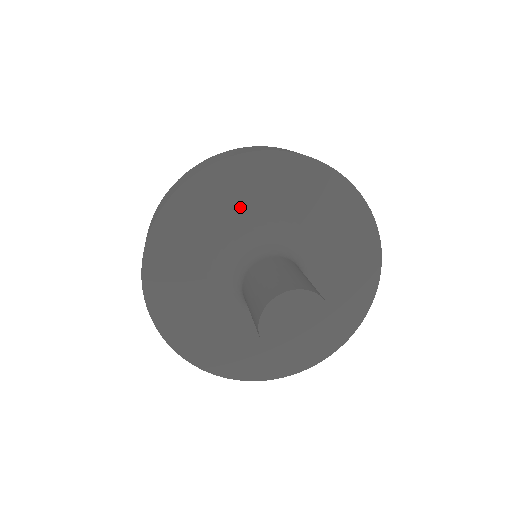
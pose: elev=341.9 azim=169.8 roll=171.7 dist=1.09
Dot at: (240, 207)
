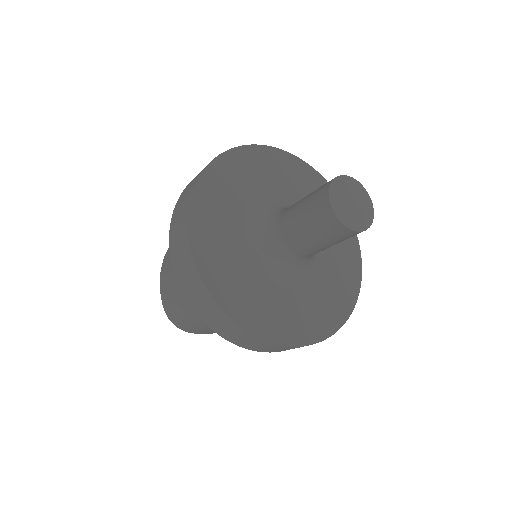
Dot at: (290, 186)
